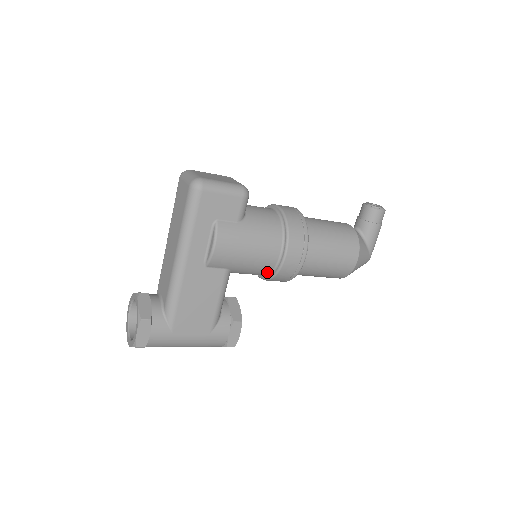
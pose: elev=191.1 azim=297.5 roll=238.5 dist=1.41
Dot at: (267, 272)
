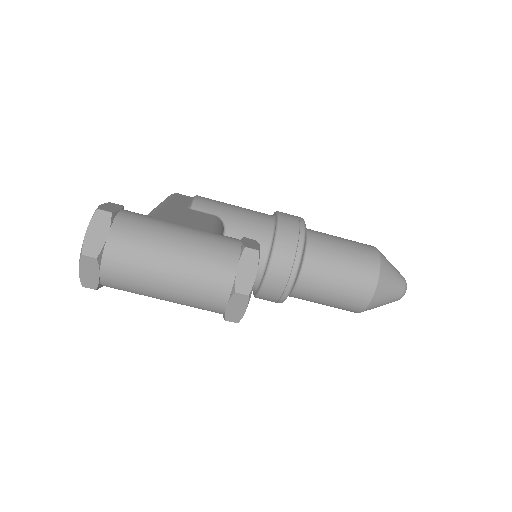
Dot at: (268, 231)
